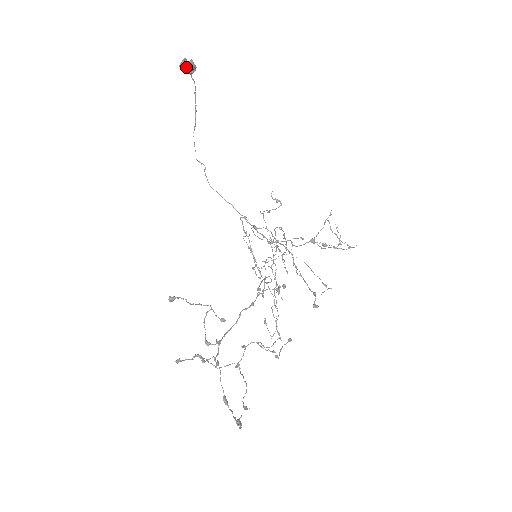
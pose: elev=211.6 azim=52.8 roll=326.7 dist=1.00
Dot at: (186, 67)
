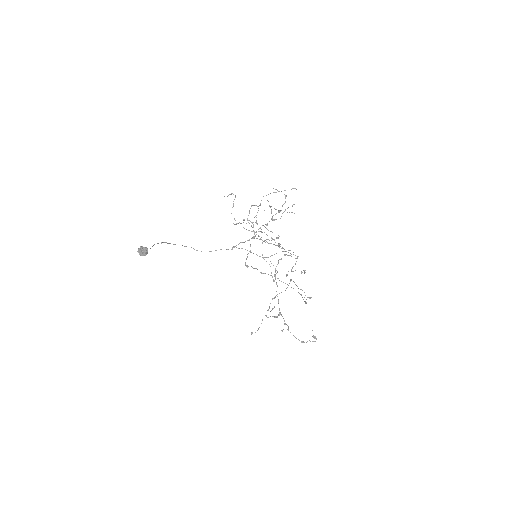
Dot at: (144, 255)
